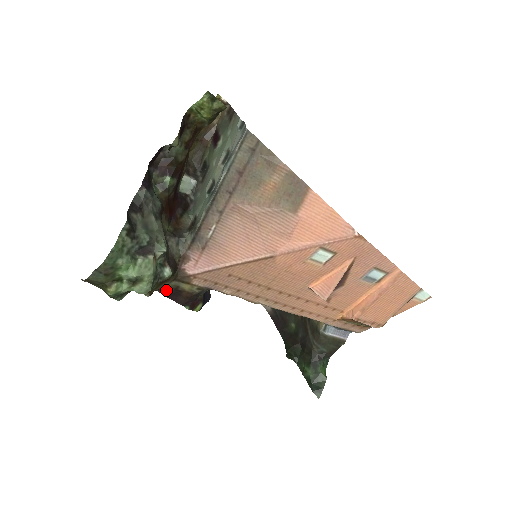
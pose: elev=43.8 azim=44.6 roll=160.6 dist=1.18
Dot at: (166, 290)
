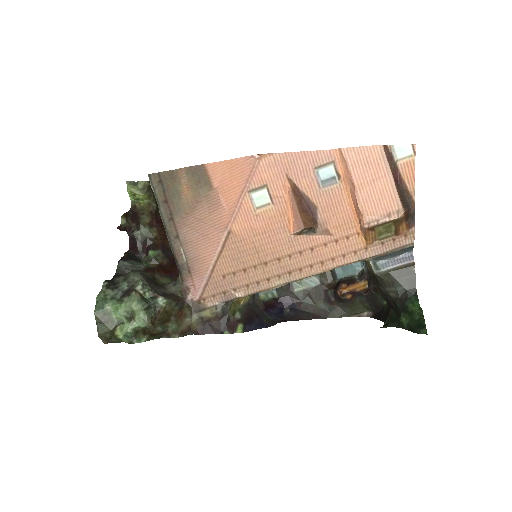
Dot at: (197, 328)
